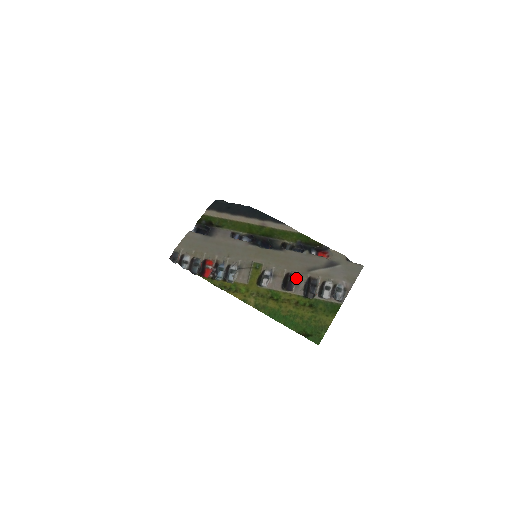
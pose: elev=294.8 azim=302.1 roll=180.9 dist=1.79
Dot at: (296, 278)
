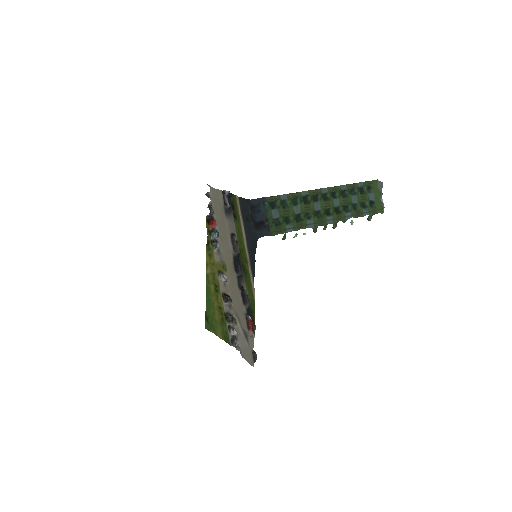
Dot at: occluded
